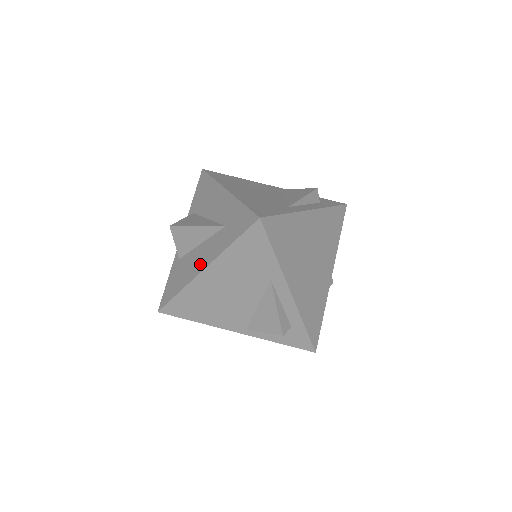
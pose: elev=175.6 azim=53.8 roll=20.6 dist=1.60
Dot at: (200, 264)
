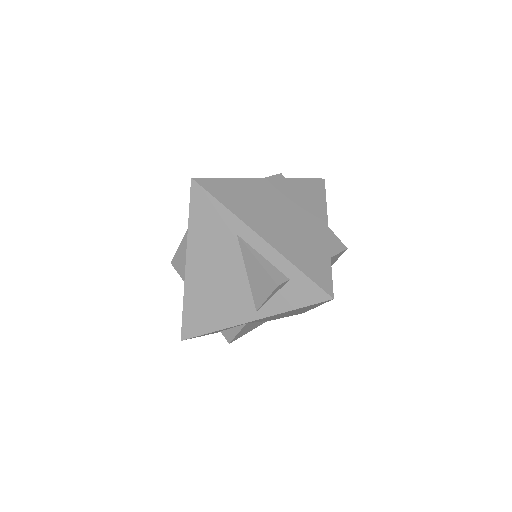
Dot at: occluded
